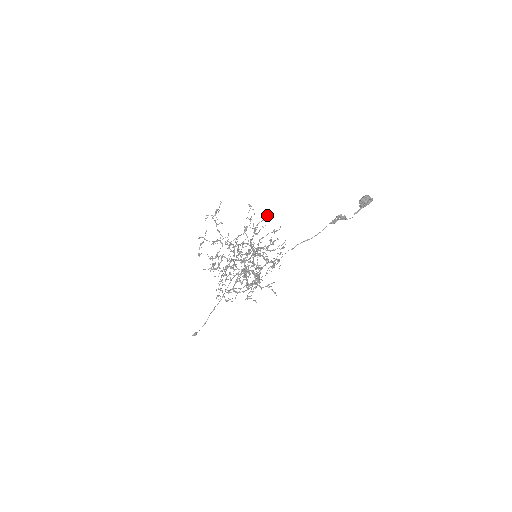
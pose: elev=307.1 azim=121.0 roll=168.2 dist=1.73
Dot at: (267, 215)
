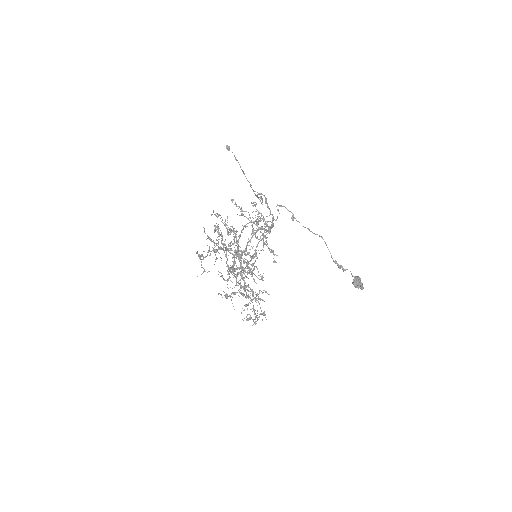
Dot at: occluded
